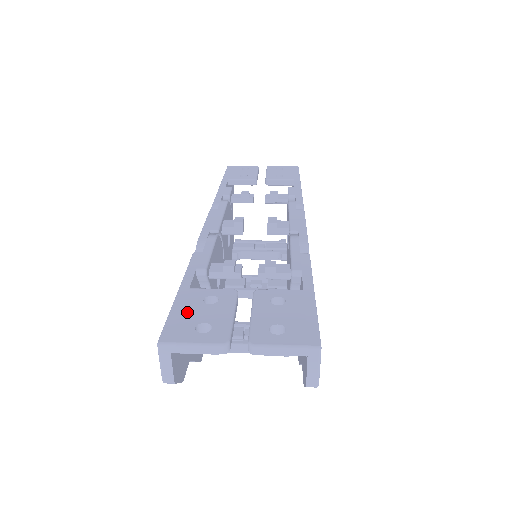
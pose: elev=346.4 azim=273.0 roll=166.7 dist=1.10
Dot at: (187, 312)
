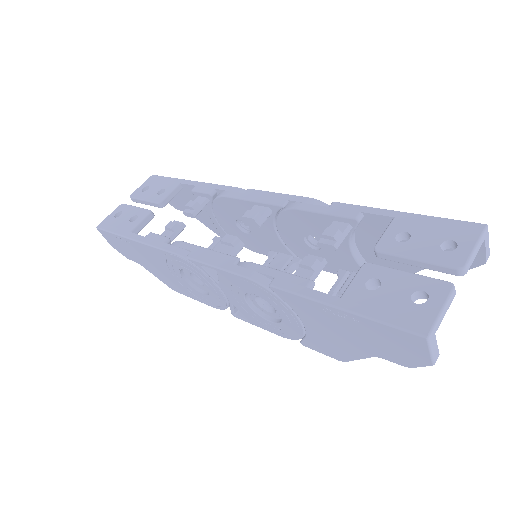
Dot at: (385, 306)
